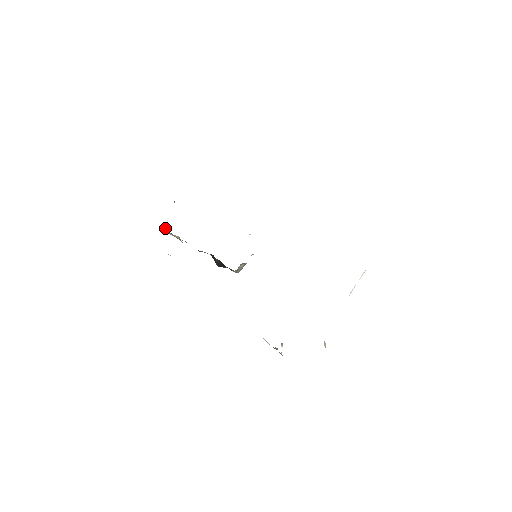
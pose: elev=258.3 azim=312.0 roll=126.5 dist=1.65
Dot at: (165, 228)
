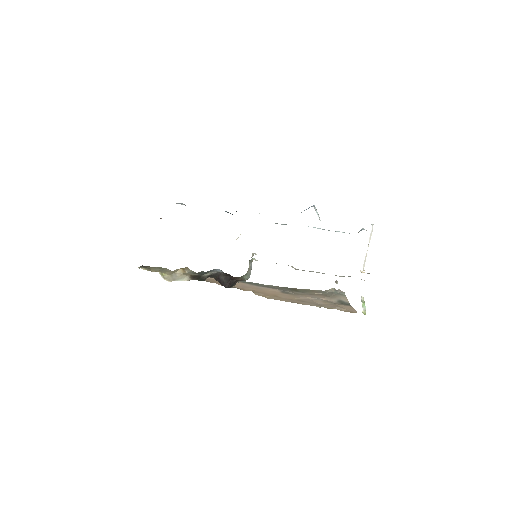
Dot at: (163, 274)
